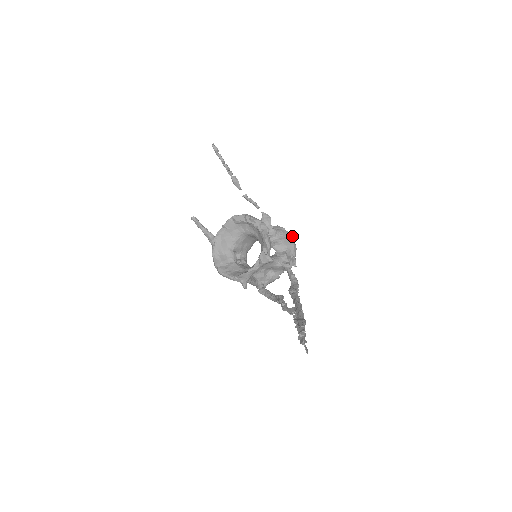
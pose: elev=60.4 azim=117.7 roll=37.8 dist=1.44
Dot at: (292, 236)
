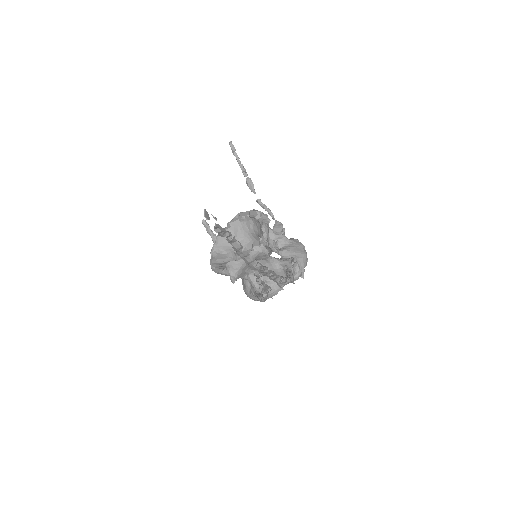
Dot at: occluded
